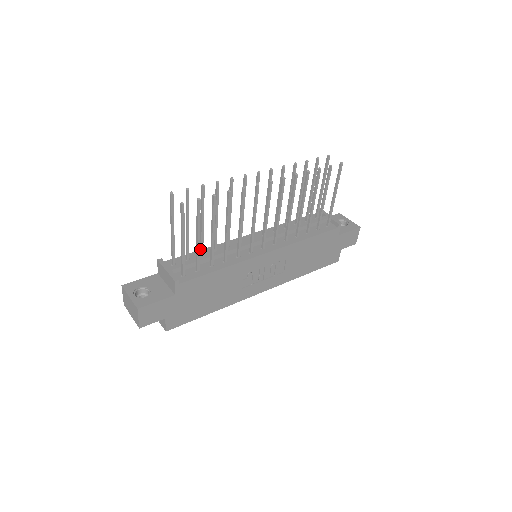
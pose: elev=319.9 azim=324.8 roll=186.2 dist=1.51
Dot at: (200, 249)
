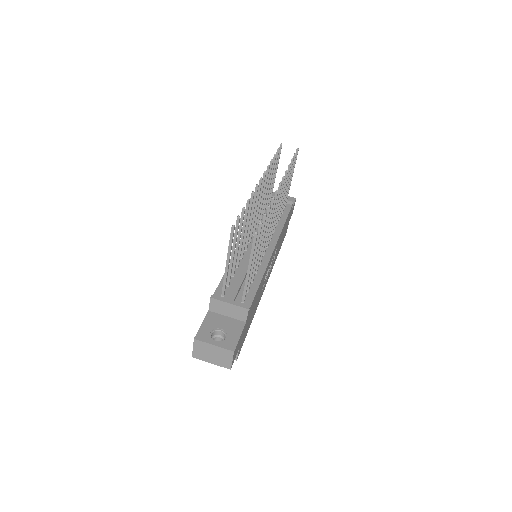
Dot at: (233, 270)
